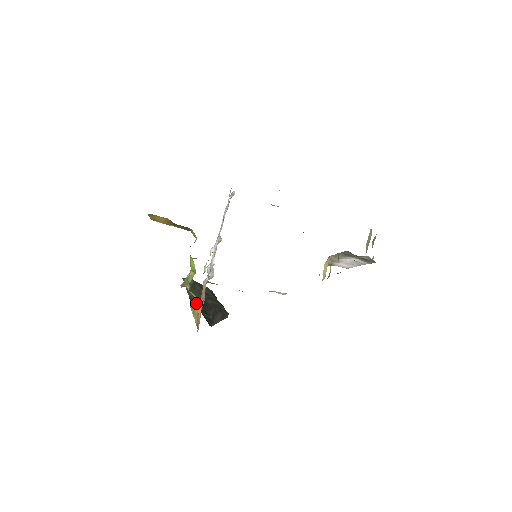
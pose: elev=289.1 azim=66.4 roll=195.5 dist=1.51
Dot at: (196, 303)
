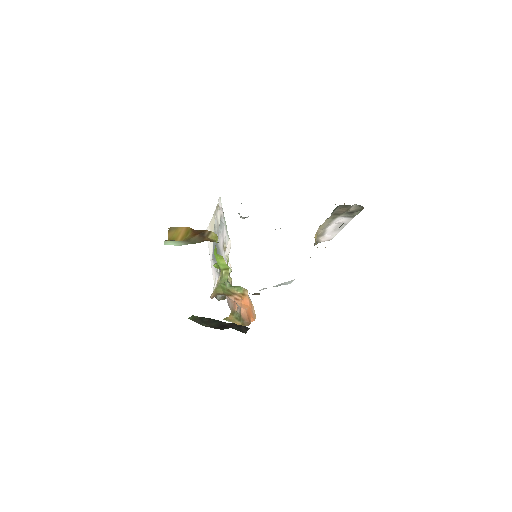
Dot at: (237, 300)
